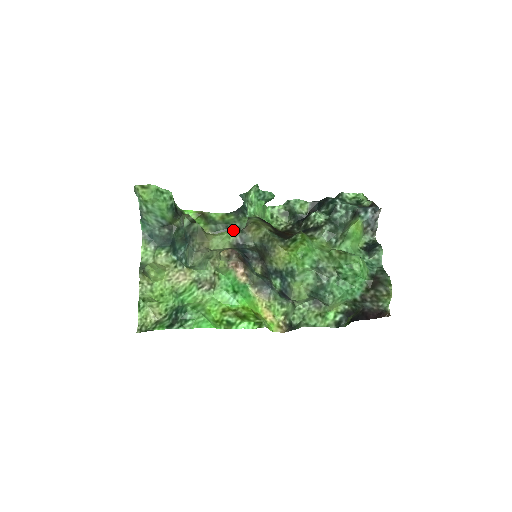
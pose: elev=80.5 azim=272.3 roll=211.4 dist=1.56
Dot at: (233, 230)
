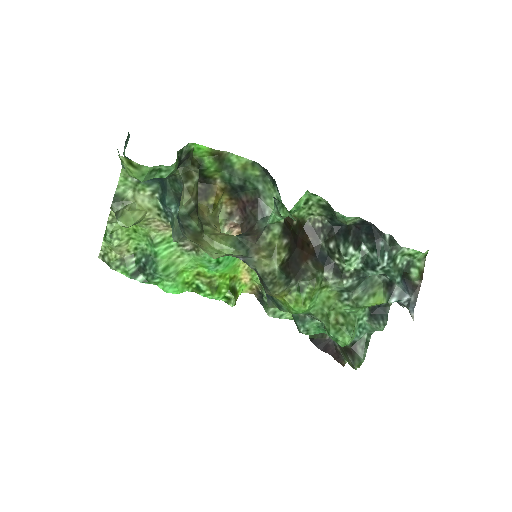
Dot at: (237, 251)
